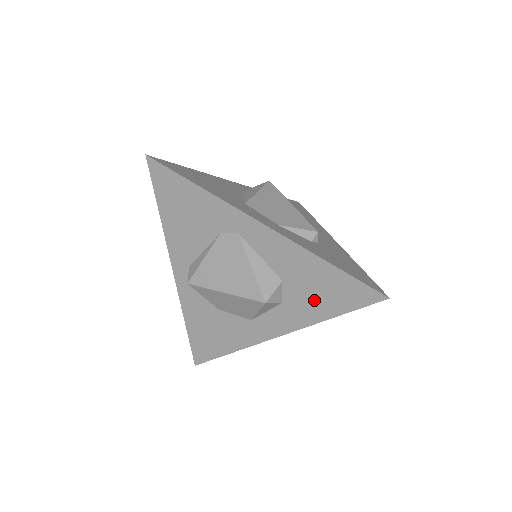
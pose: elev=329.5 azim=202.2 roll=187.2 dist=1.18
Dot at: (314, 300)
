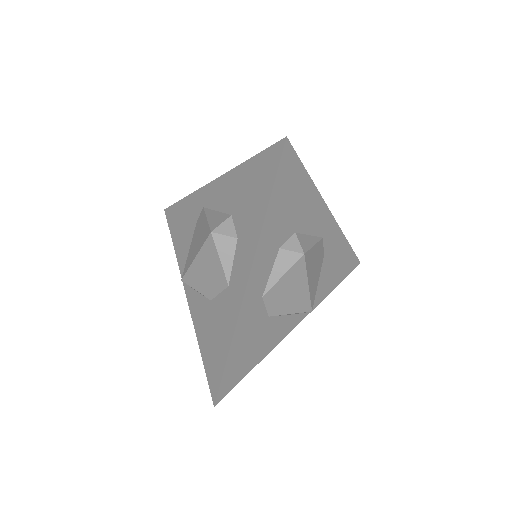
Dot at: (251, 207)
